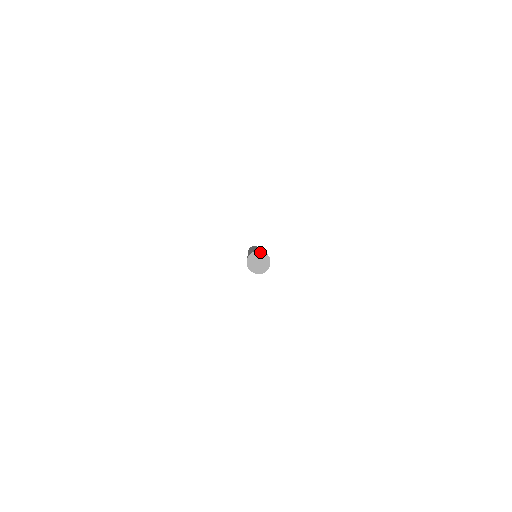
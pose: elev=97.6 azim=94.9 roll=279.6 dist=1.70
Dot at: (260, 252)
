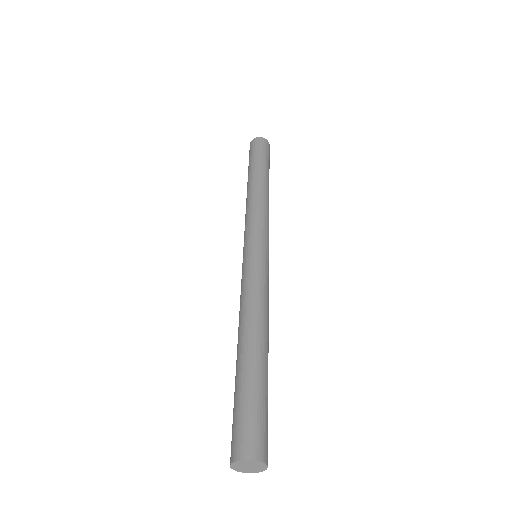
Dot at: (253, 461)
